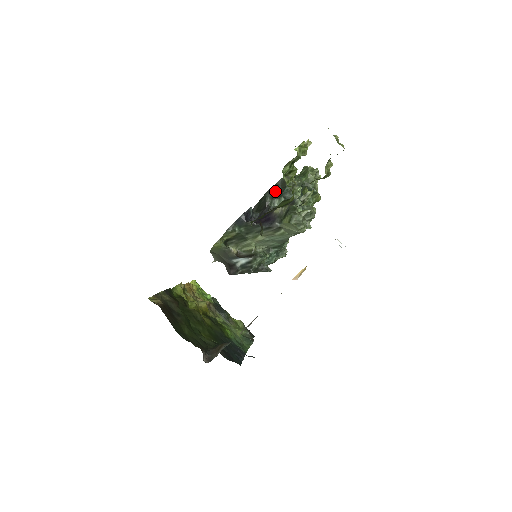
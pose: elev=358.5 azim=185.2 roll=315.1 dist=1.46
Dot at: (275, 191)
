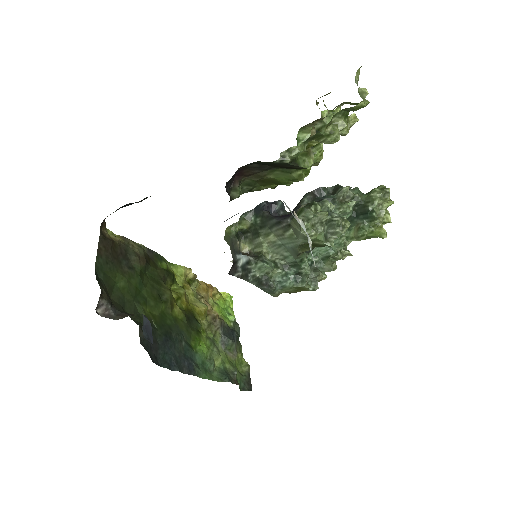
Dot at: (321, 195)
